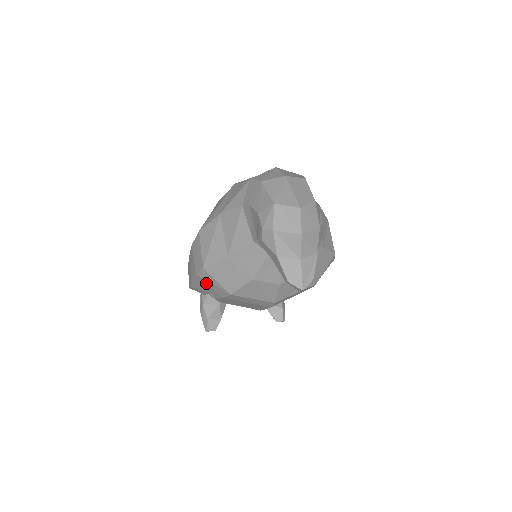
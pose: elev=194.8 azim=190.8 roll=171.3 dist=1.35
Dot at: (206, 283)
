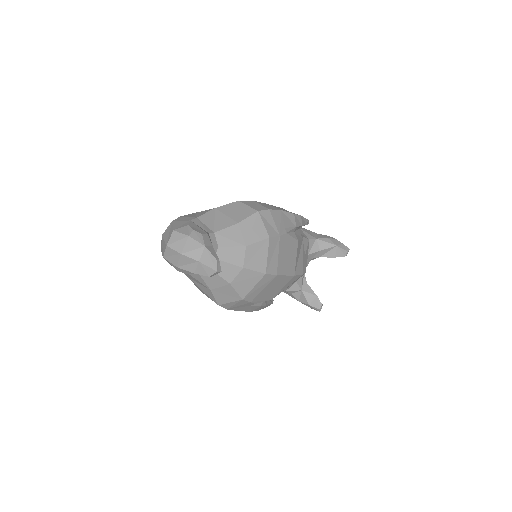
Dot at: (236, 307)
